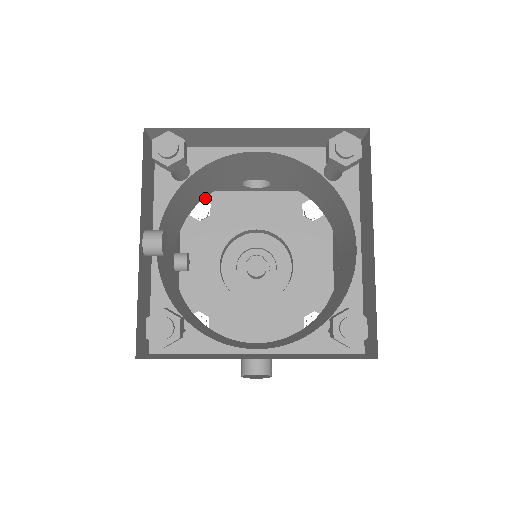
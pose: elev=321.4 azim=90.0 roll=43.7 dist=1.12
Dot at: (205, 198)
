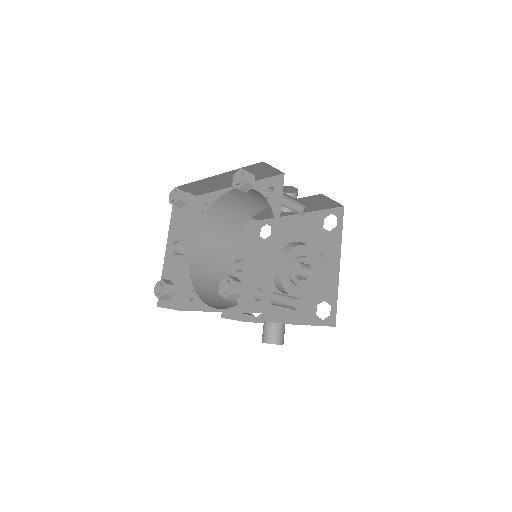
Dot at: (269, 223)
